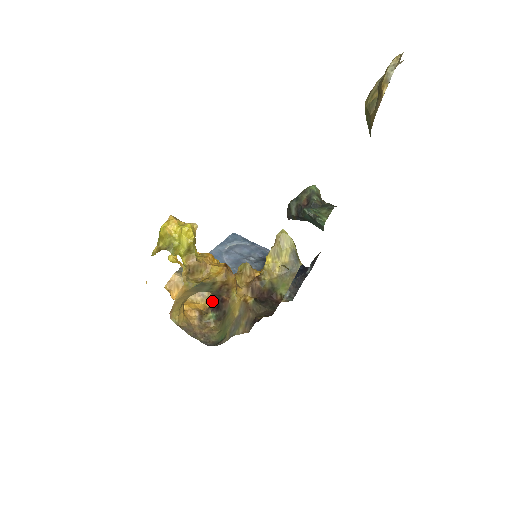
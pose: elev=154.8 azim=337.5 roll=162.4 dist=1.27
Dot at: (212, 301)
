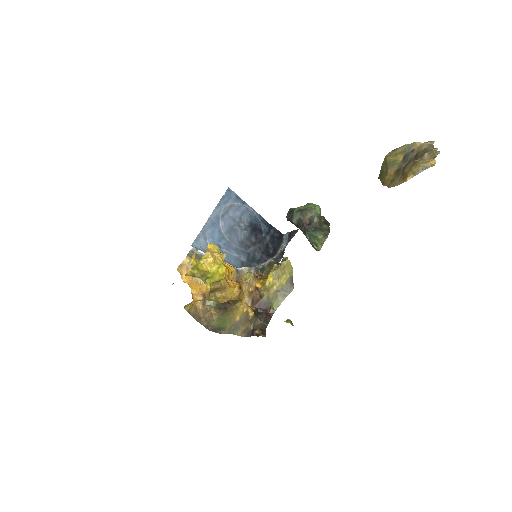
Dot at: occluded
